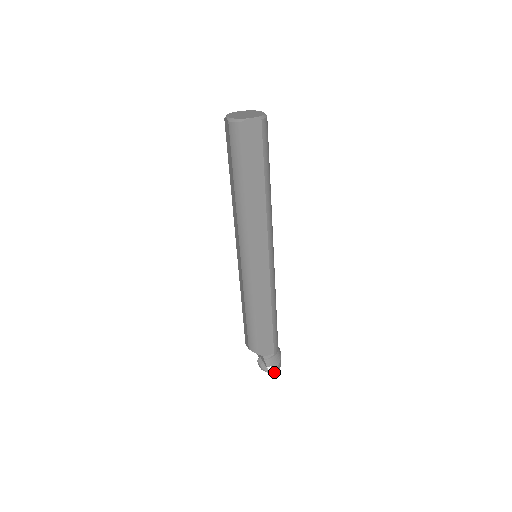
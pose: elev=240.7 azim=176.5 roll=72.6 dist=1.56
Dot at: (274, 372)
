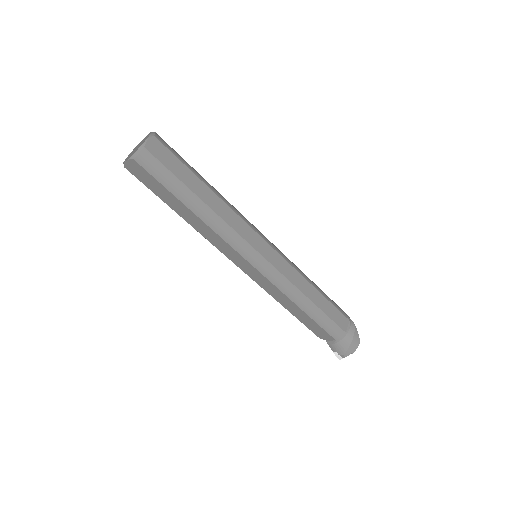
Dot at: (343, 357)
